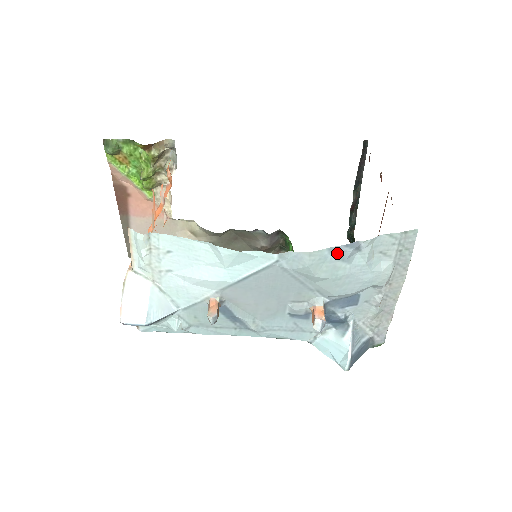
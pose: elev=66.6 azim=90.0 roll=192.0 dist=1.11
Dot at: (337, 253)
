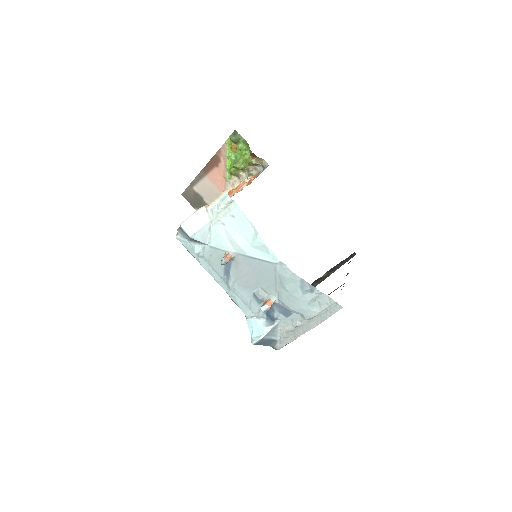
Dot at: (303, 284)
